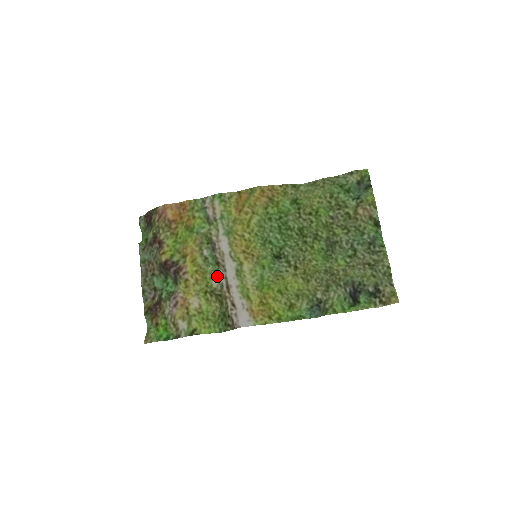
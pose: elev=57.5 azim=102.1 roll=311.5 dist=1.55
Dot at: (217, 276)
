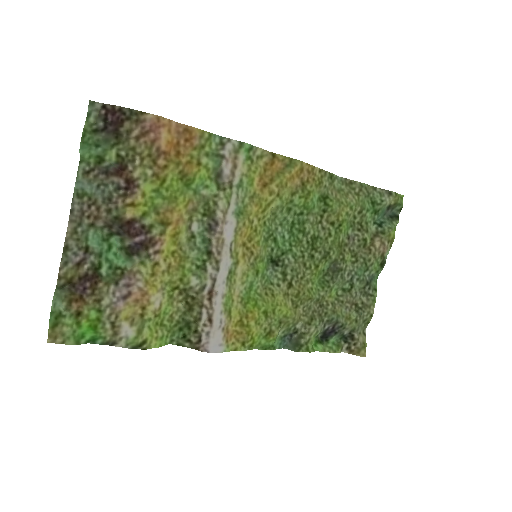
Dot at: (201, 271)
